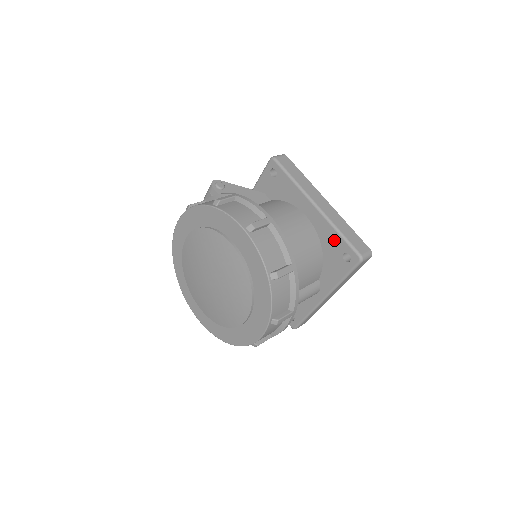
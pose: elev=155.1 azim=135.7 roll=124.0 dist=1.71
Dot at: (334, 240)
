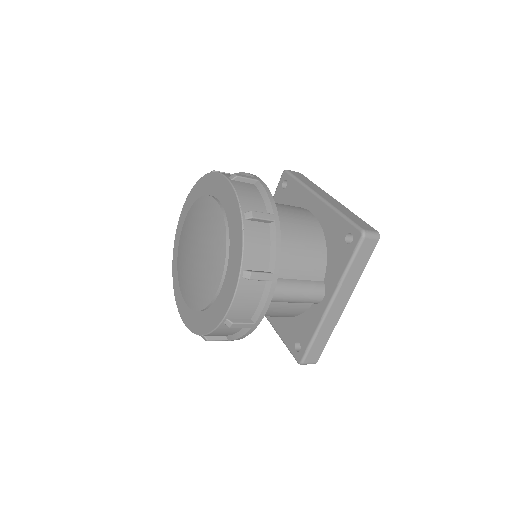
Dot at: (336, 225)
